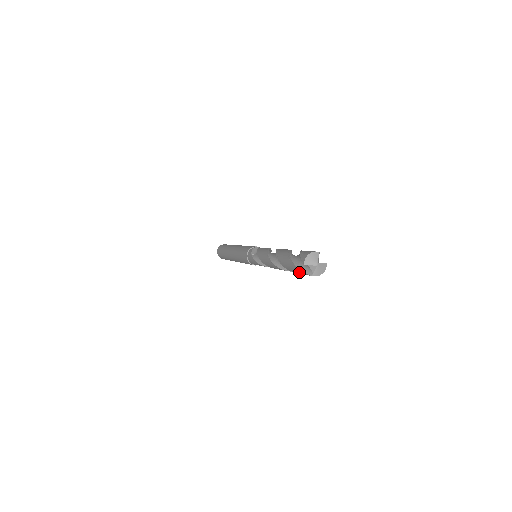
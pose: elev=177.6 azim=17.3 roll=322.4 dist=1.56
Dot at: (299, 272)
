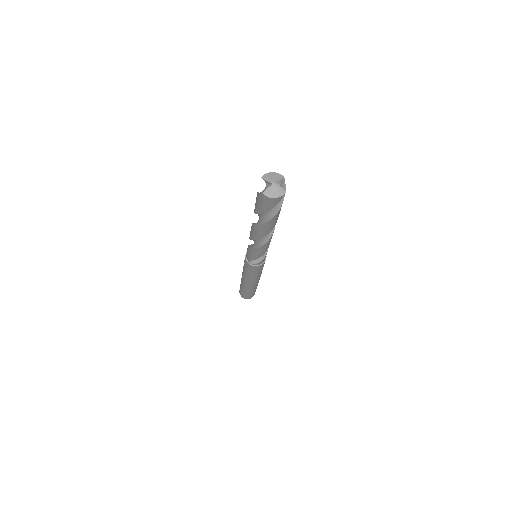
Dot at: (258, 201)
